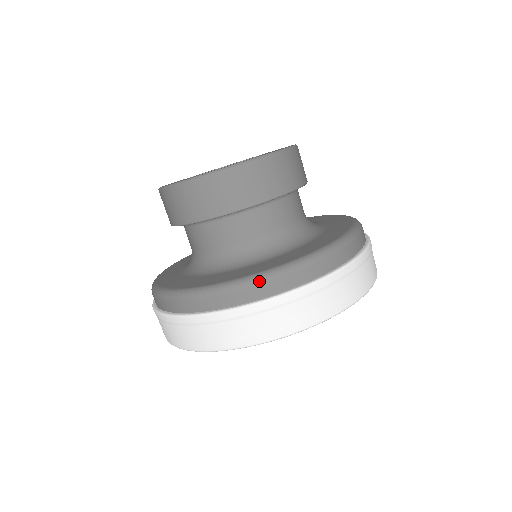
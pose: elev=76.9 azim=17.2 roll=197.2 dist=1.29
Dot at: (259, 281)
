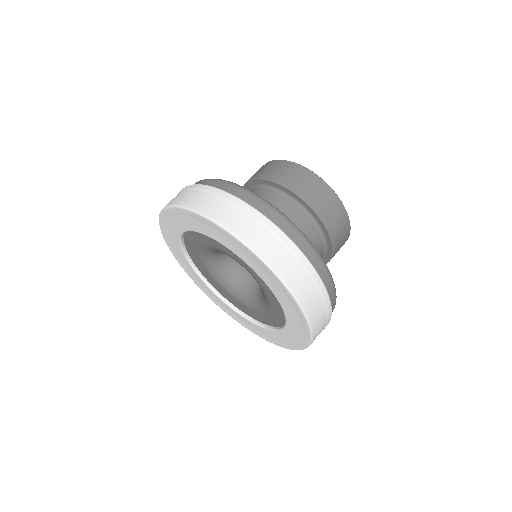
Dot at: (261, 199)
